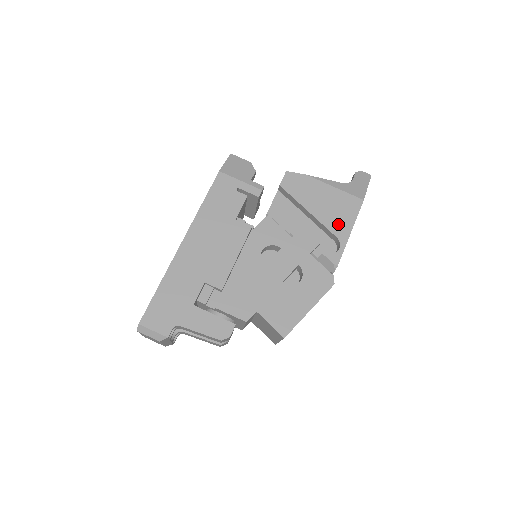
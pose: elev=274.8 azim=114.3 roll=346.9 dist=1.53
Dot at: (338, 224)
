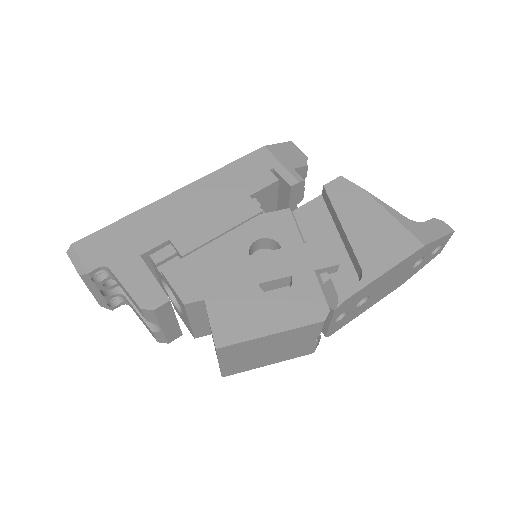
Dot at: (373, 256)
